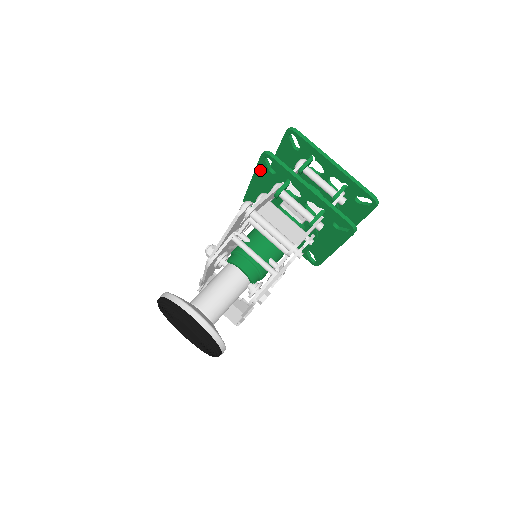
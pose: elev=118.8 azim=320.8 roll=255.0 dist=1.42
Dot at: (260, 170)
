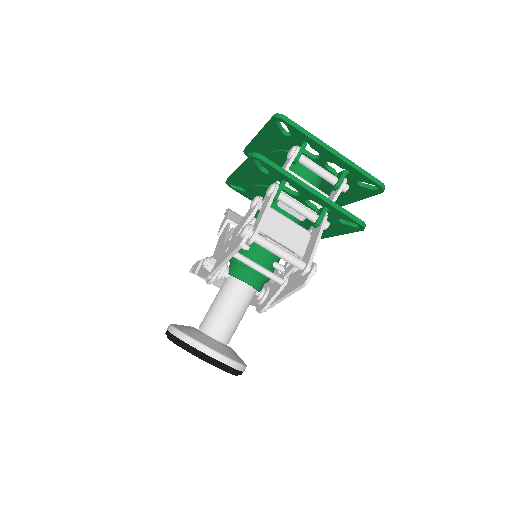
Dot at: (248, 167)
